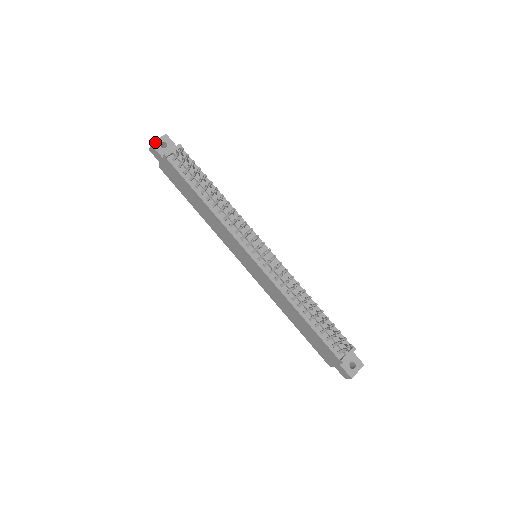
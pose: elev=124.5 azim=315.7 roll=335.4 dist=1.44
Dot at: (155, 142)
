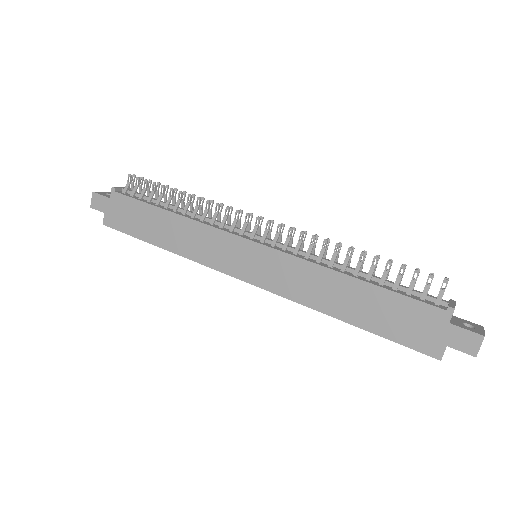
Dot at: (98, 192)
